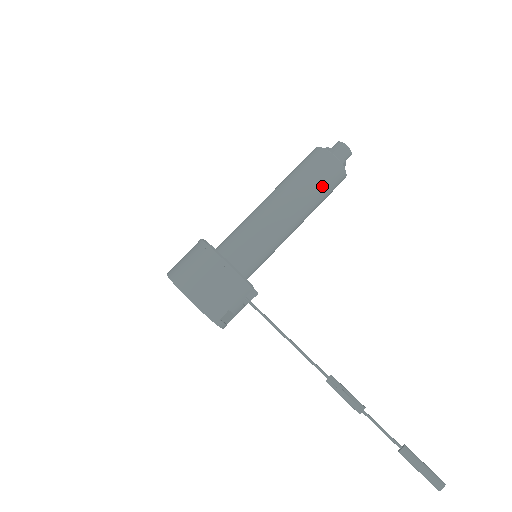
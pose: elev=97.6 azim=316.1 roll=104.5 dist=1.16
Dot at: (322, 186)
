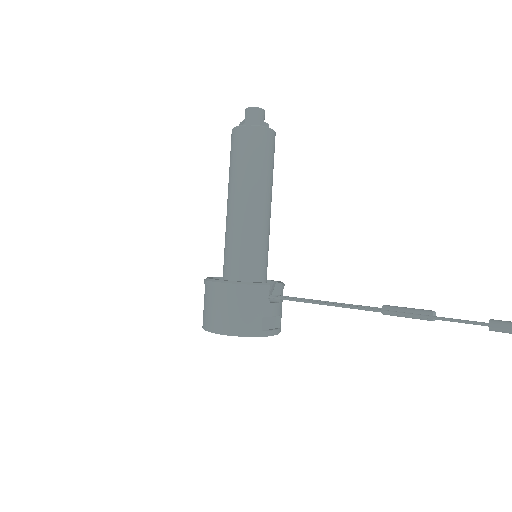
Dot at: (256, 157)
